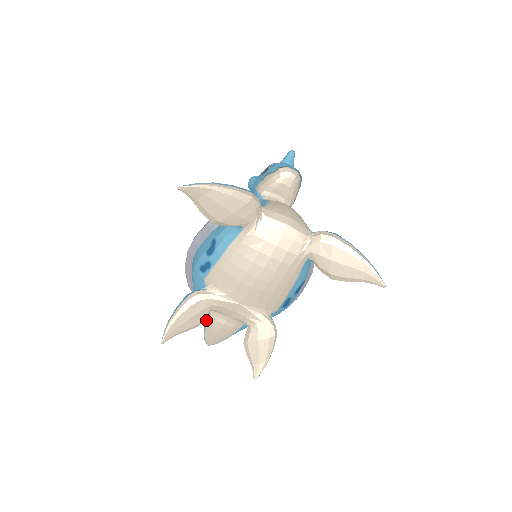
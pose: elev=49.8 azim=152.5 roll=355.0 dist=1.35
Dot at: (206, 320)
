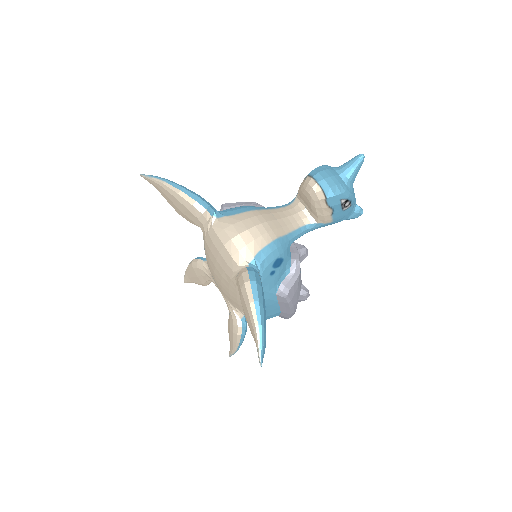
Dot at: occluded
